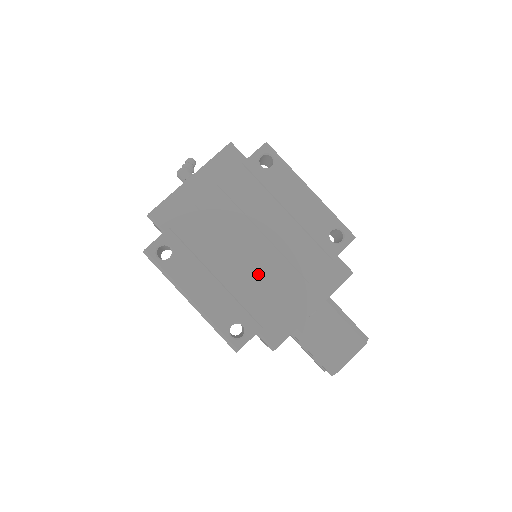
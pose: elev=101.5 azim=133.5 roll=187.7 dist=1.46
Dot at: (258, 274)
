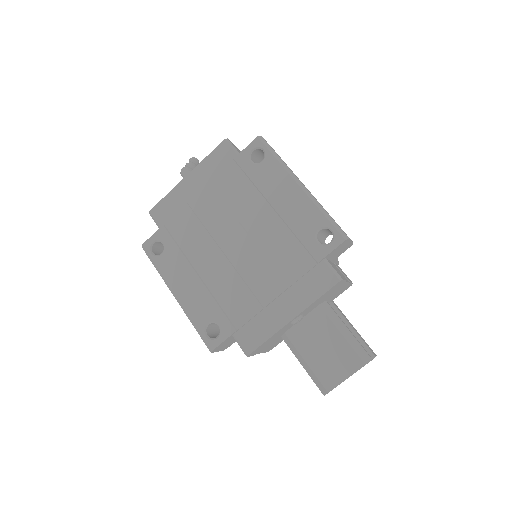
Dot at: (238, 274)
